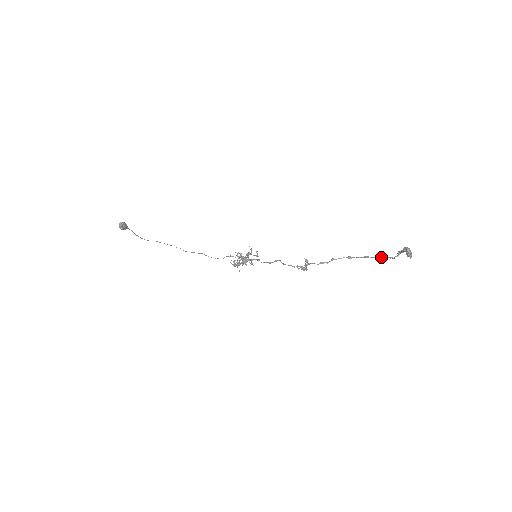
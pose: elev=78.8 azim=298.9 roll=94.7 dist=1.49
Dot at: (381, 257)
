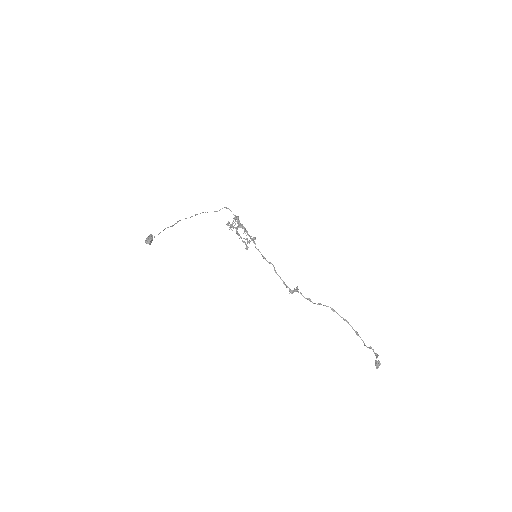
Dot at: (356, 333)
